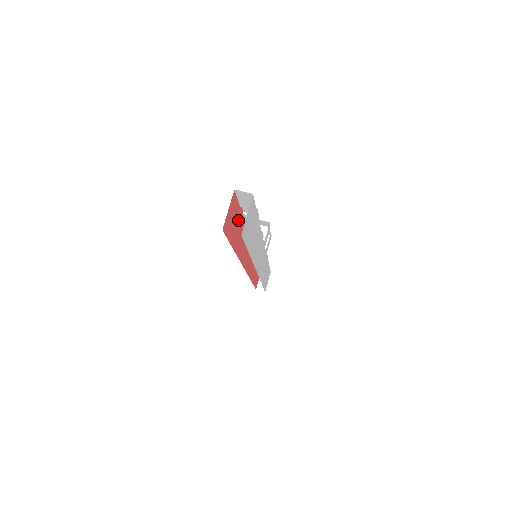
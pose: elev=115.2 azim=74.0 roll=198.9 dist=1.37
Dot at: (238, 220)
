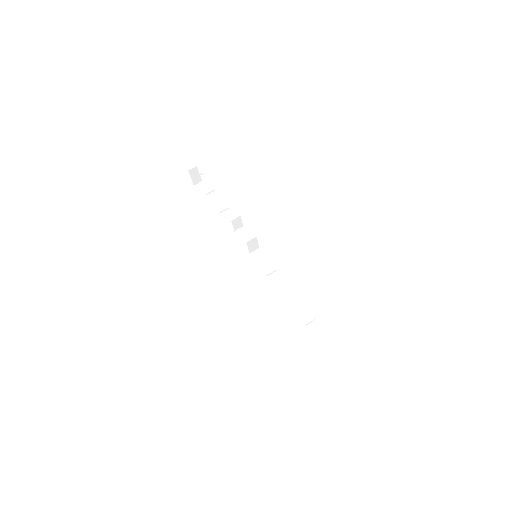
Dot at: occluded
